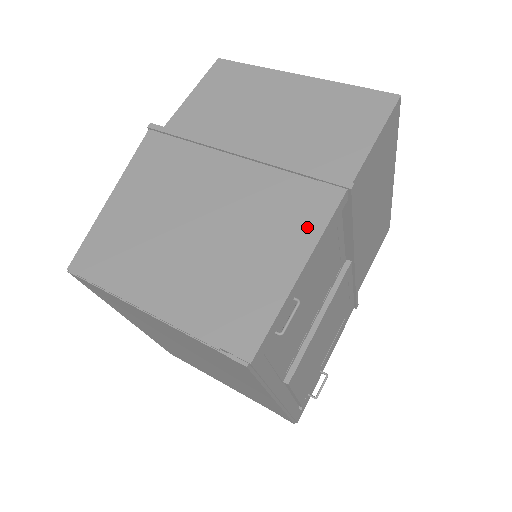
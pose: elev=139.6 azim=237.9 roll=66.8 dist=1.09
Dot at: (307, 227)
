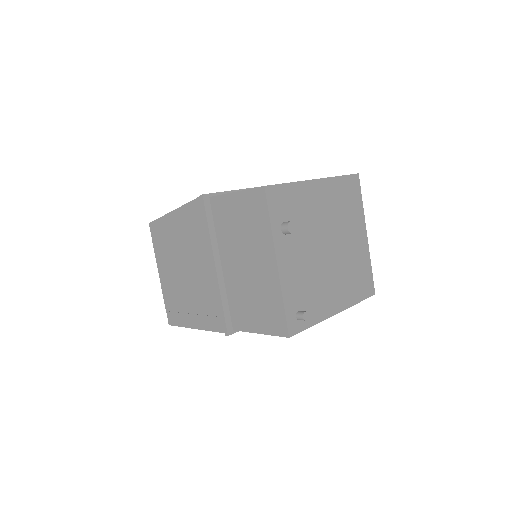
Dot at: (206, 323)
